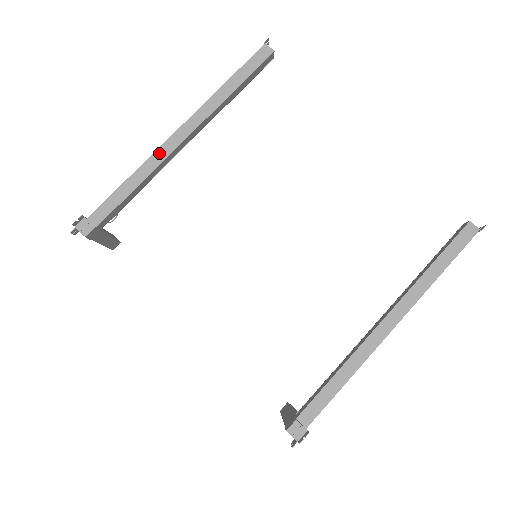
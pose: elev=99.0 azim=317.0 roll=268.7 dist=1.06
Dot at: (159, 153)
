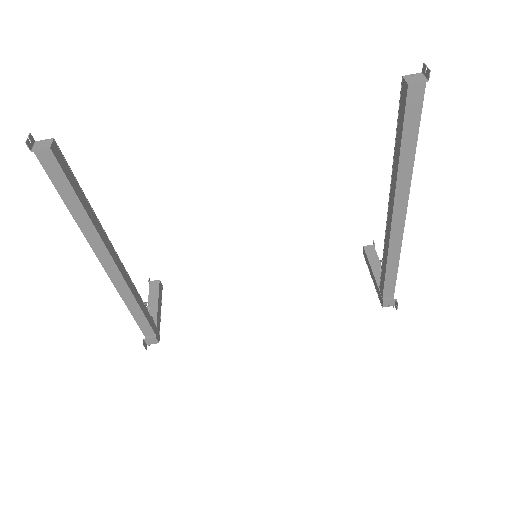
Dot at: (118, 285)
